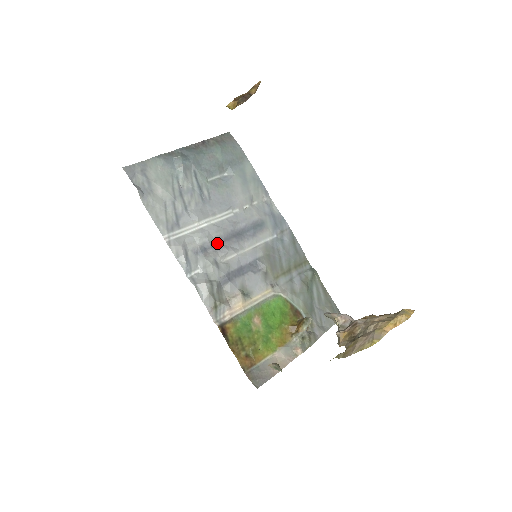
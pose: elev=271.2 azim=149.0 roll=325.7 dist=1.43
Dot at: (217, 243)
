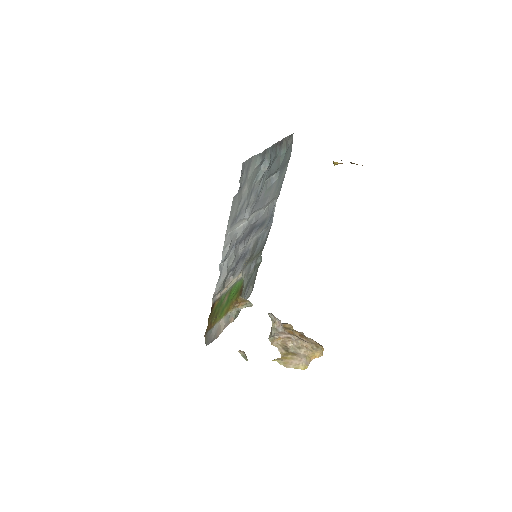
Dot at: (243, 238)
